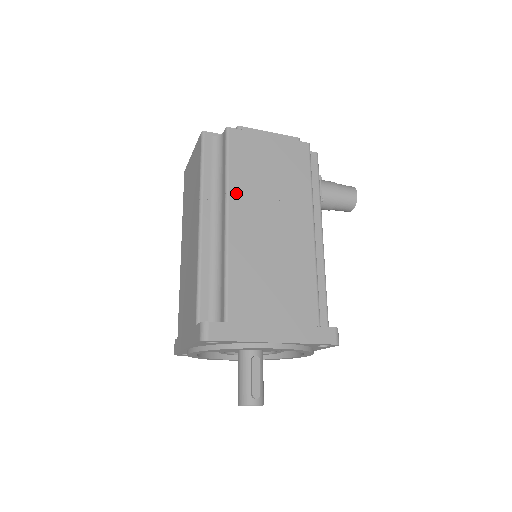
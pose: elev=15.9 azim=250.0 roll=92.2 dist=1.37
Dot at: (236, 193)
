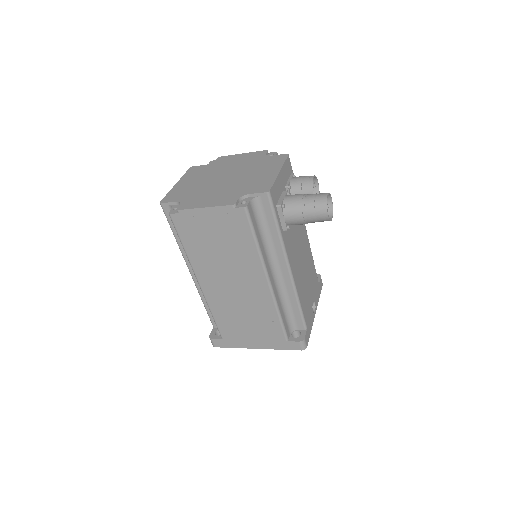
Dot at: (197, 265)
